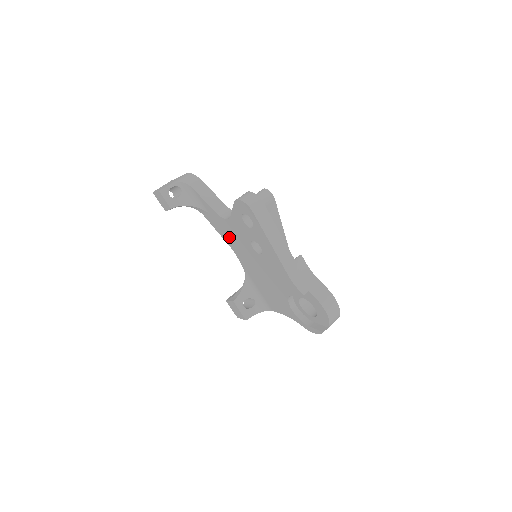
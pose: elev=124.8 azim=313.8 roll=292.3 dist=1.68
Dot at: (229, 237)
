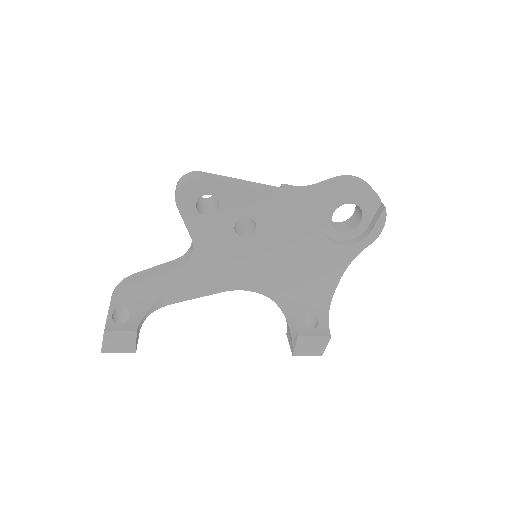
Dot at: (215, 277)
